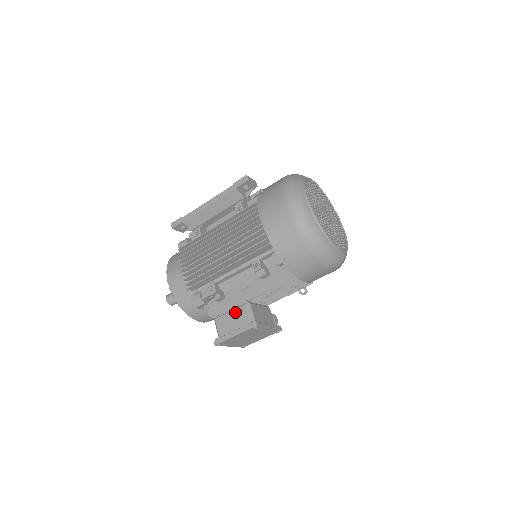
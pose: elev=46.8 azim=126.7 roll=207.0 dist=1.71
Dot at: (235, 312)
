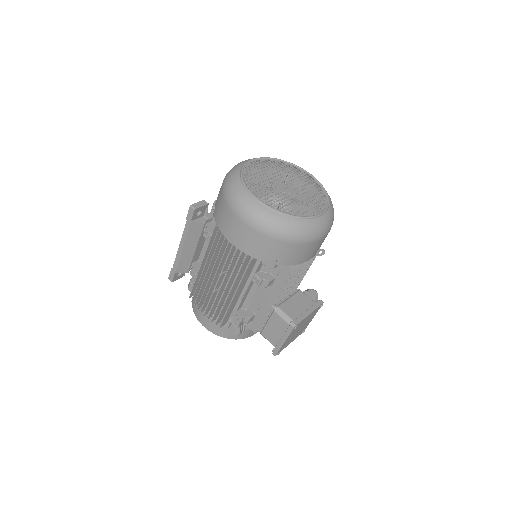
Dot at: (271, 321)
